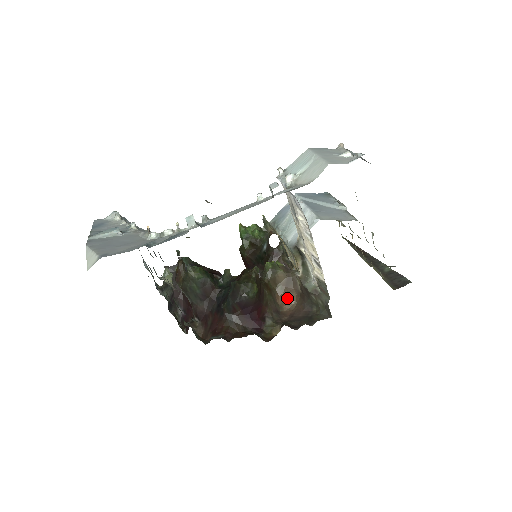
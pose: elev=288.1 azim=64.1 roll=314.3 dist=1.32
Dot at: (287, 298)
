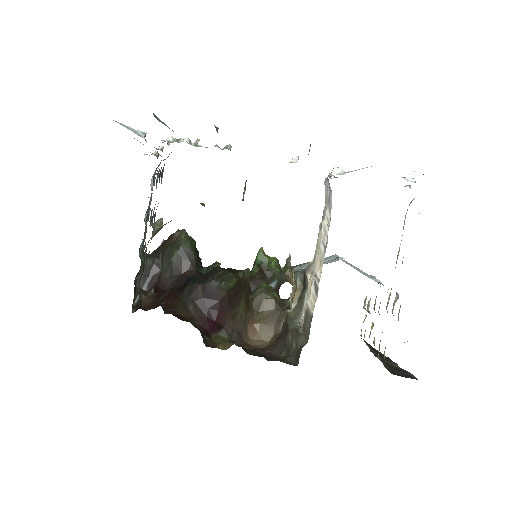
Dot at: (261, 332)
